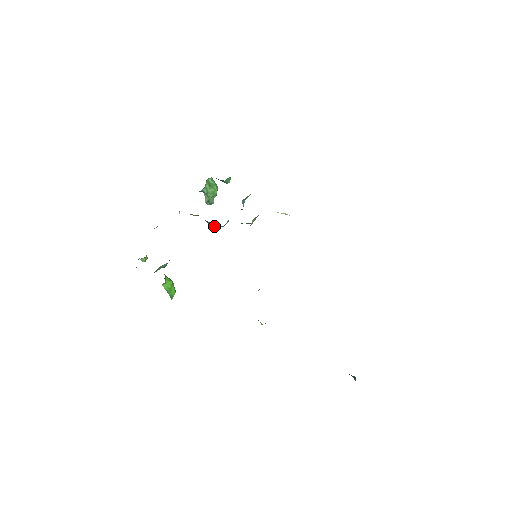
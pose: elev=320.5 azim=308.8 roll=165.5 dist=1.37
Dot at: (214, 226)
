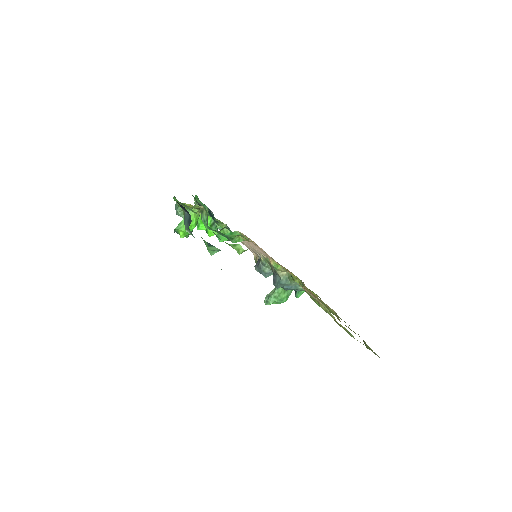
Dot at: (257, 265)
